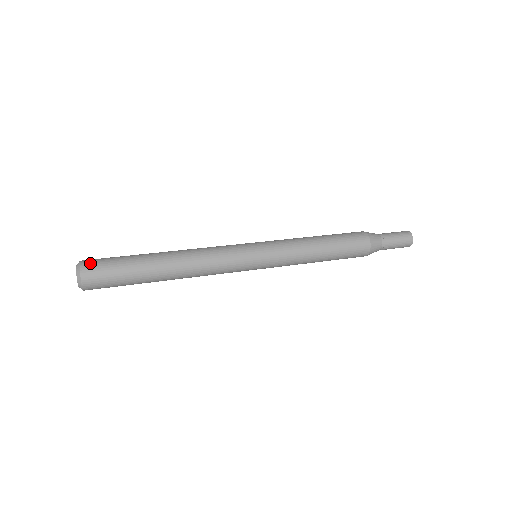
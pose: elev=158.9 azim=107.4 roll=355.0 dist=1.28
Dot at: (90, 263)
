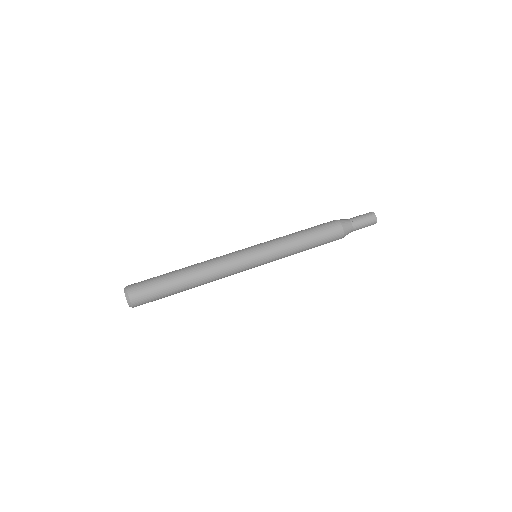
Dot at: (134, 289)
